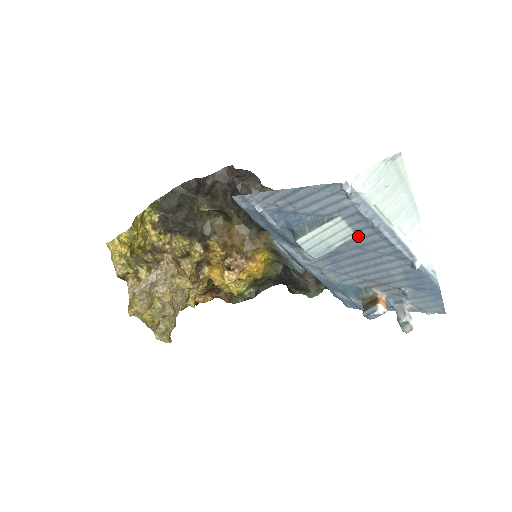
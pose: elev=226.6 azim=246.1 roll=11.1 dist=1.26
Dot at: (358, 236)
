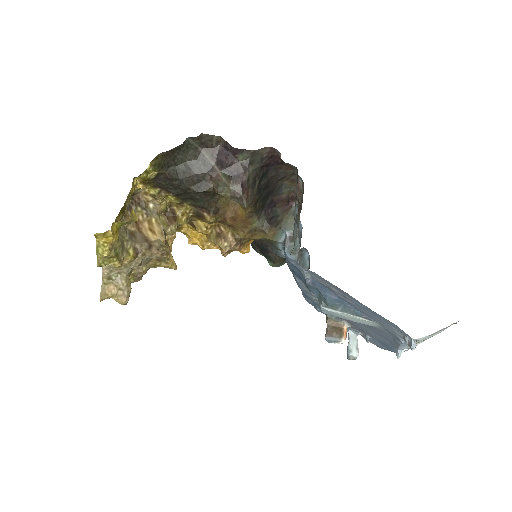
Dot at: (377, 328)
